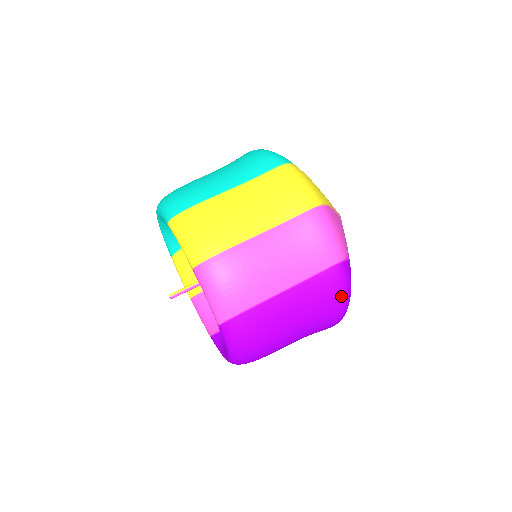
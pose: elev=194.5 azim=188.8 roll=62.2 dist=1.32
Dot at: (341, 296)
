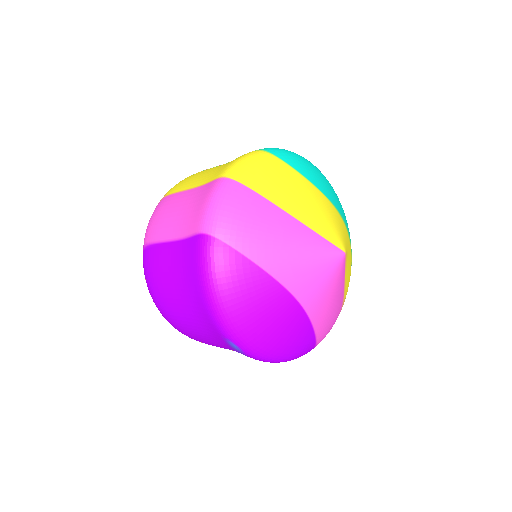
Dot at: (201, 277)
